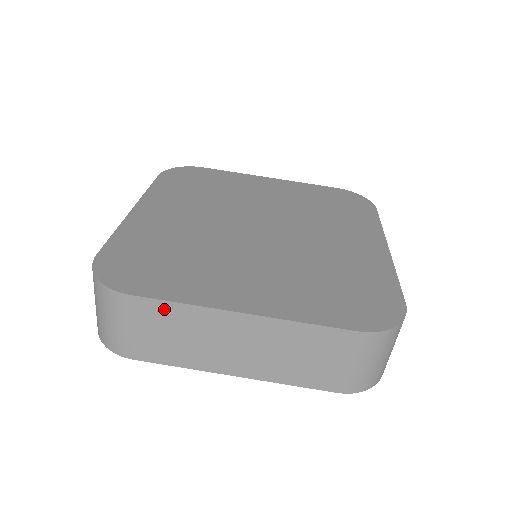
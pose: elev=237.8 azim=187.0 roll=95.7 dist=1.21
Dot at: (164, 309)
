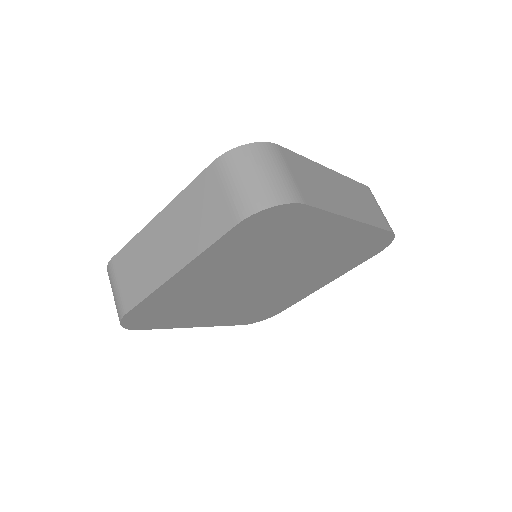
Dot at: (127, 253)
